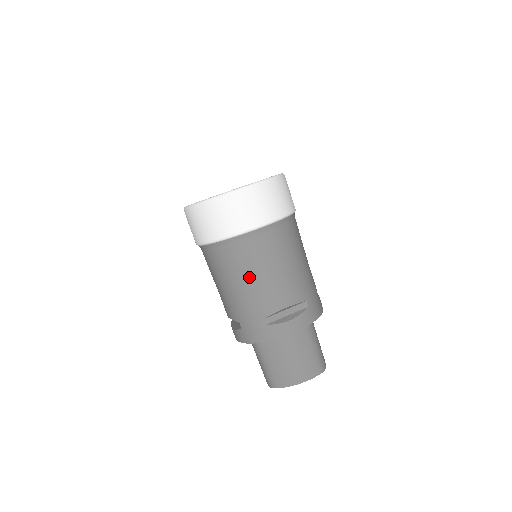
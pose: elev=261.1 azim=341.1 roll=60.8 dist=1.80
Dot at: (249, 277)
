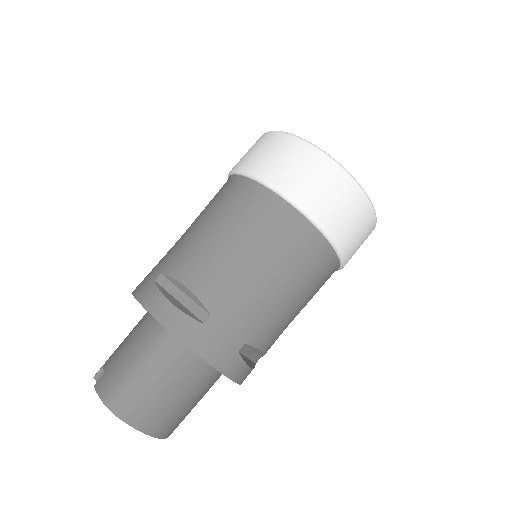
Dot at: (289, 291)
